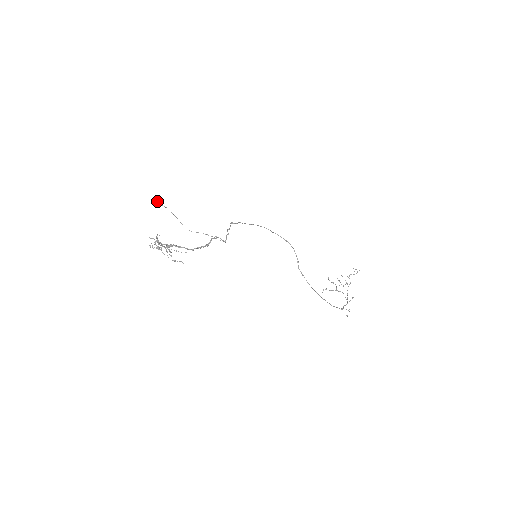
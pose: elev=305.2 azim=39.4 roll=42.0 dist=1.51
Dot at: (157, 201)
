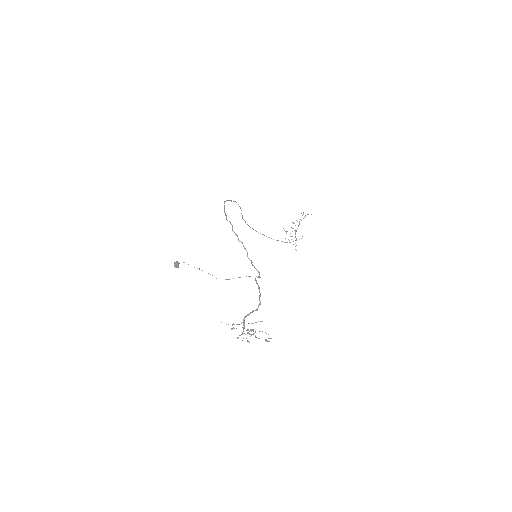
Dot at: (178, 263)
